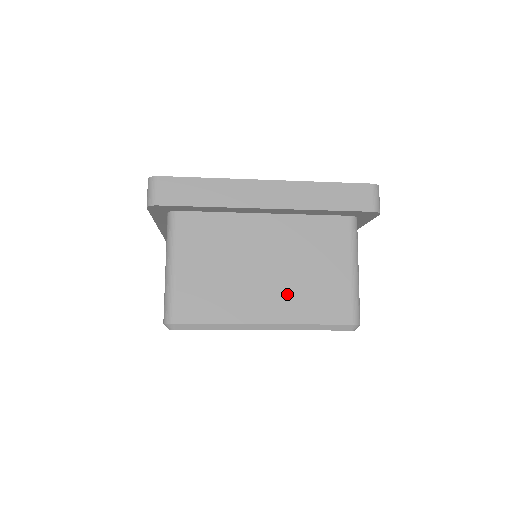
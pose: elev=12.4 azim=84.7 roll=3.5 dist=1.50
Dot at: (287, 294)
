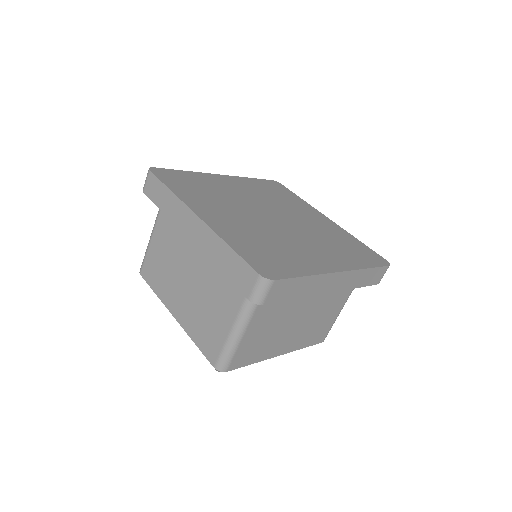
Dot at: (301, 335)
